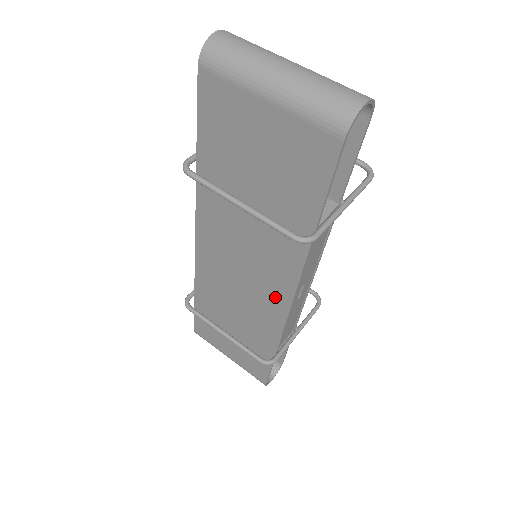
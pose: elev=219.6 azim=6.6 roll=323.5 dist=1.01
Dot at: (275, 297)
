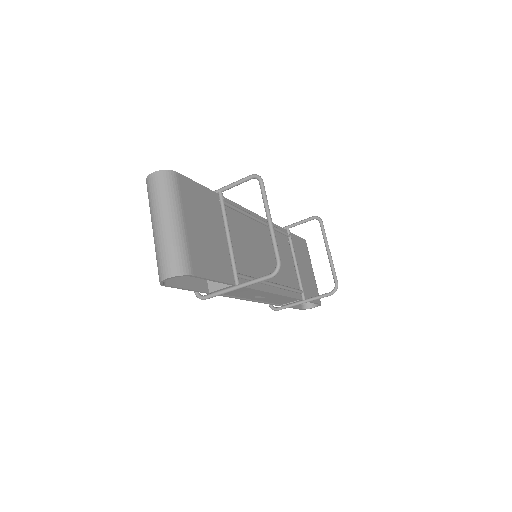
Dot at: occluded
